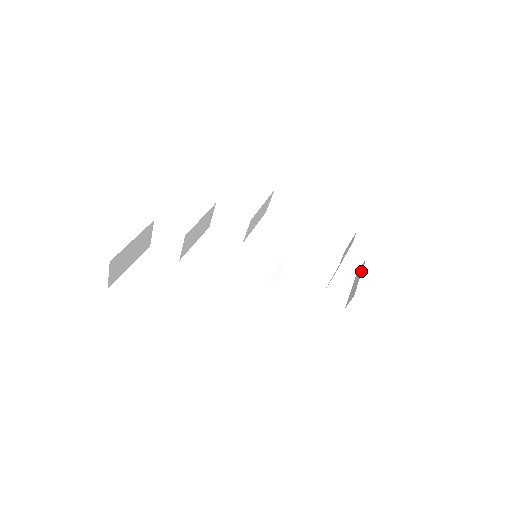
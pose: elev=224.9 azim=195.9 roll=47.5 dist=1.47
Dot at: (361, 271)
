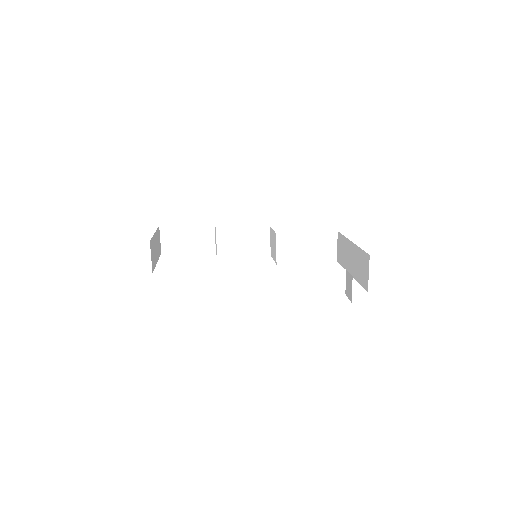
Dot at: occluded
